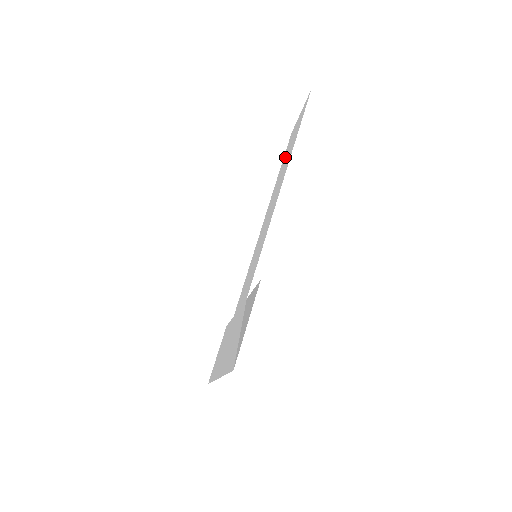
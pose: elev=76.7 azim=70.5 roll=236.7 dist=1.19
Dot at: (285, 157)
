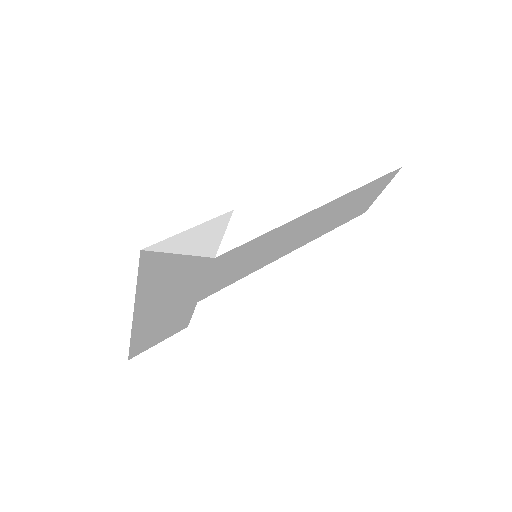
Dot at: (344, 215)
